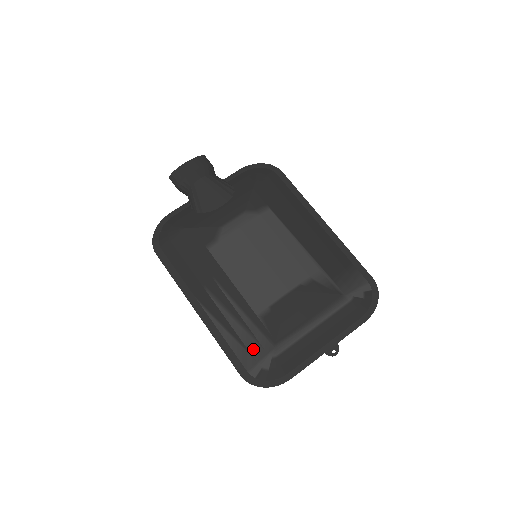
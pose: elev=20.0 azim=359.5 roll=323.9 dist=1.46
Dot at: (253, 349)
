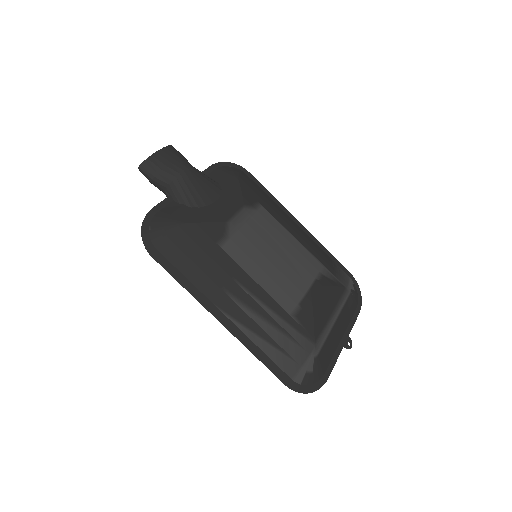
Dot at: (294, 352)
